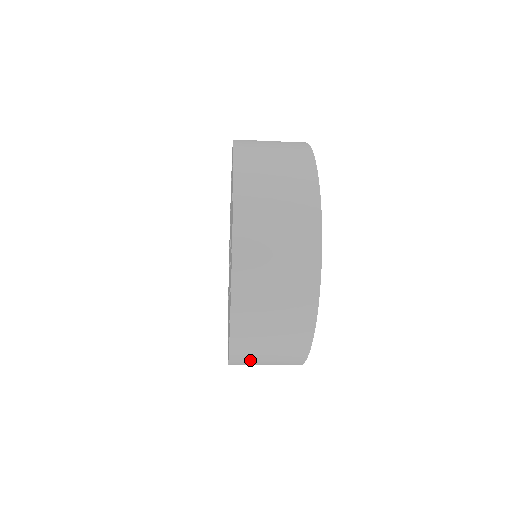
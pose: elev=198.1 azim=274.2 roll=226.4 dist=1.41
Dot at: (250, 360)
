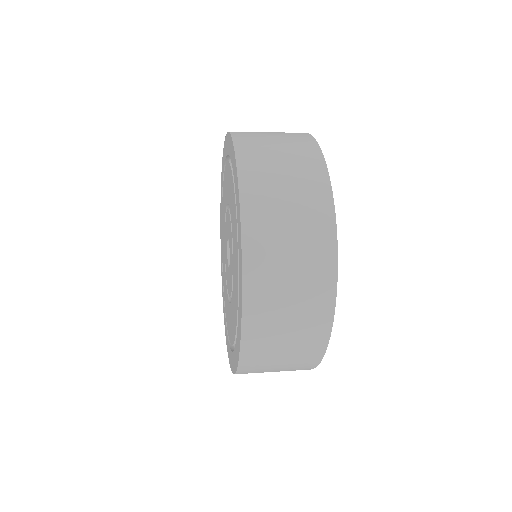
Dot at: (262, 360)
